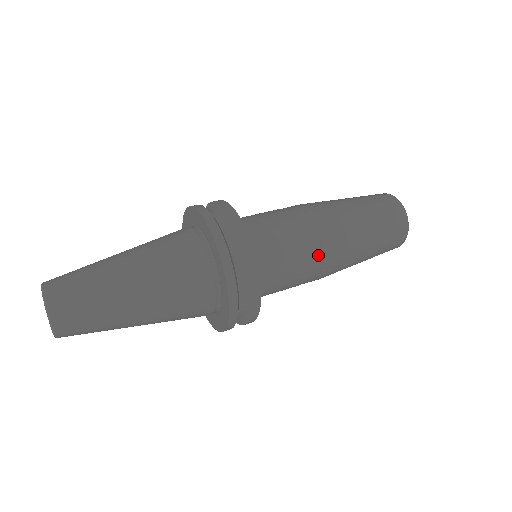
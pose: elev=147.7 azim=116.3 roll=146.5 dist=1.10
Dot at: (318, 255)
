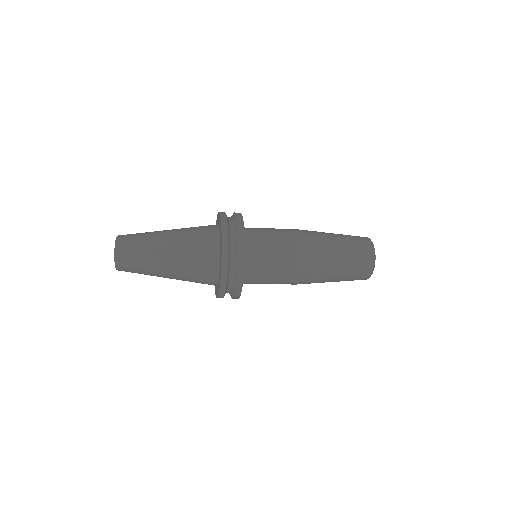
Dot at: (295, 258)
